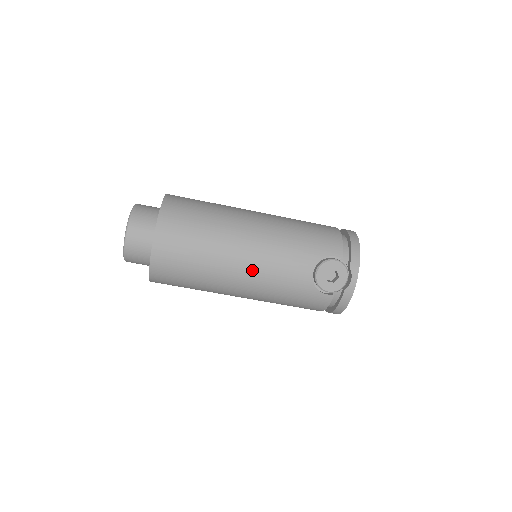
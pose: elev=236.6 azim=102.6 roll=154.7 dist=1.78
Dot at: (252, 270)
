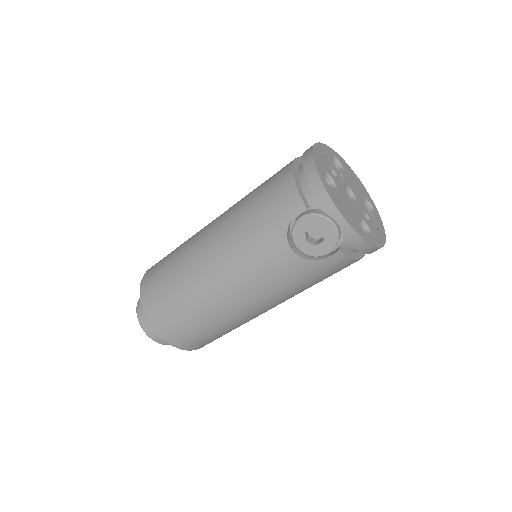
Dot at: (241, 294)
